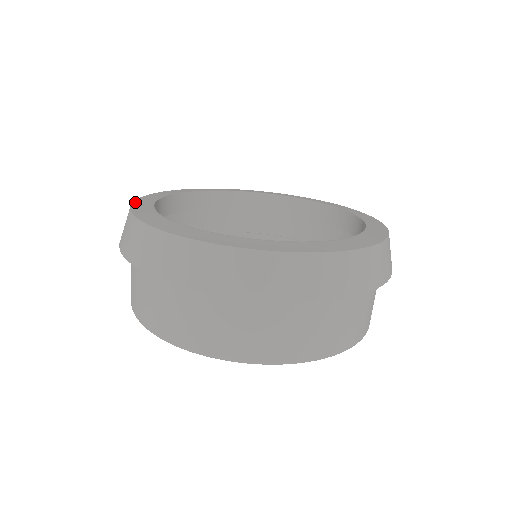
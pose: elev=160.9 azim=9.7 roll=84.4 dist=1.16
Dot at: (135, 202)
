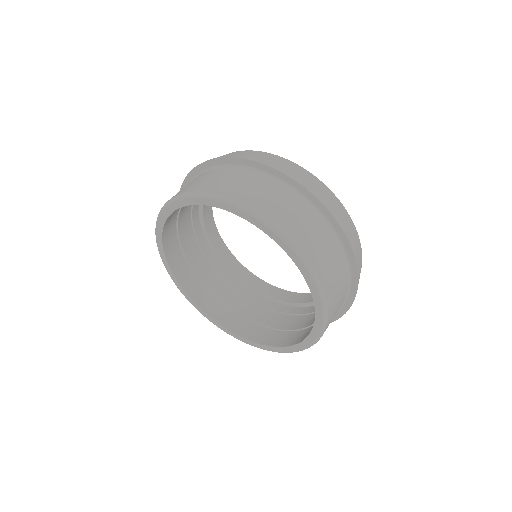
Dot at: occluded
